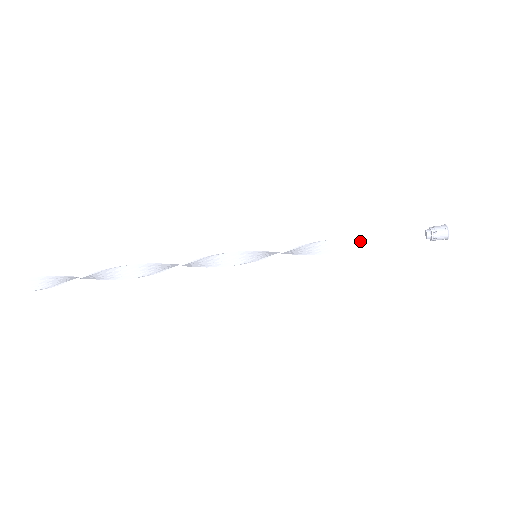
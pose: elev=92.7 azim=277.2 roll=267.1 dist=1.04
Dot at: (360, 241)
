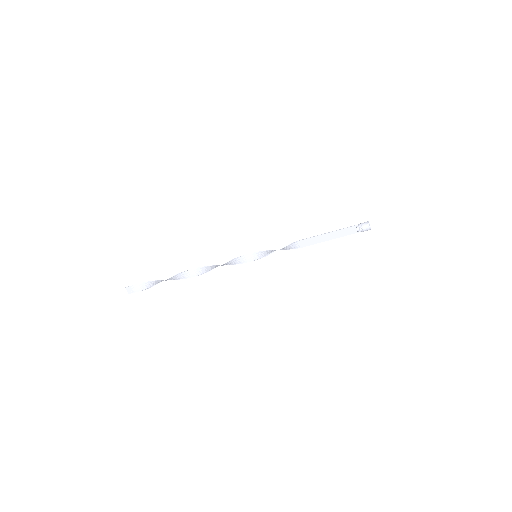
Dot at: (317, 239)
